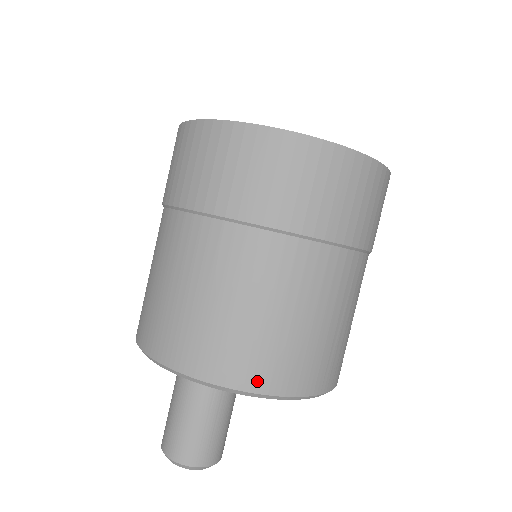
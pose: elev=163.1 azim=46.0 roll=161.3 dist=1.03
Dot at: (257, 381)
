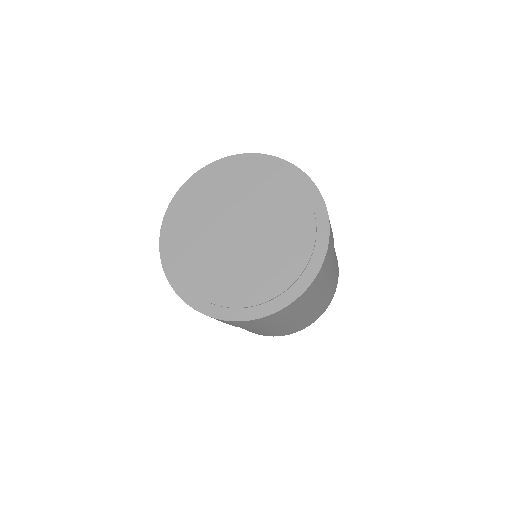
Dot at: occluded
